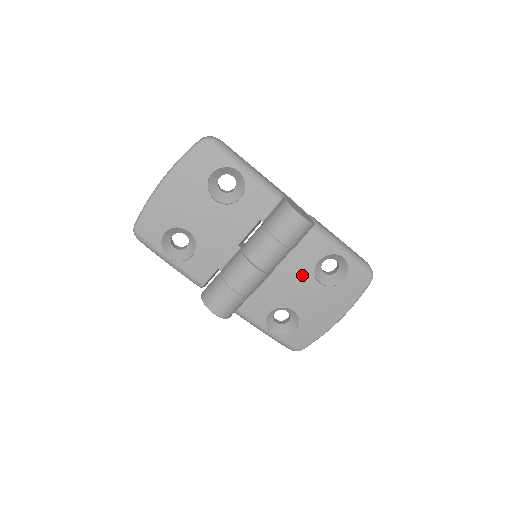
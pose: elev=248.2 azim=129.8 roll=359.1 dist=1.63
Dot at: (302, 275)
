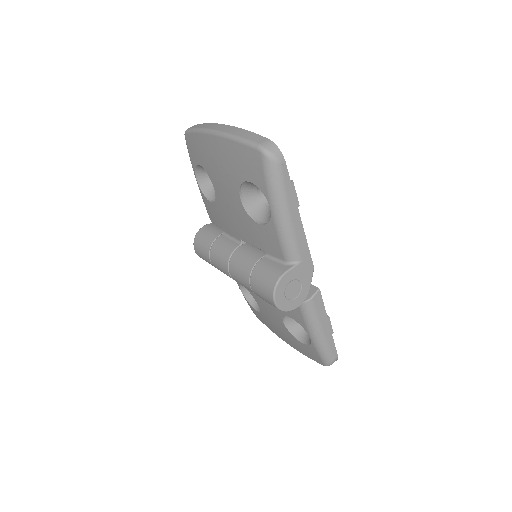
Dot at: occluded
